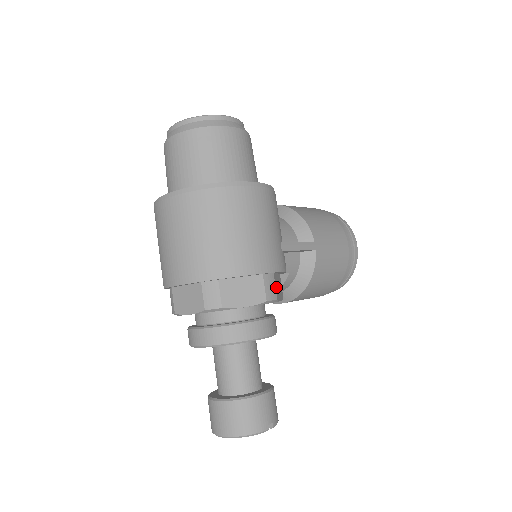
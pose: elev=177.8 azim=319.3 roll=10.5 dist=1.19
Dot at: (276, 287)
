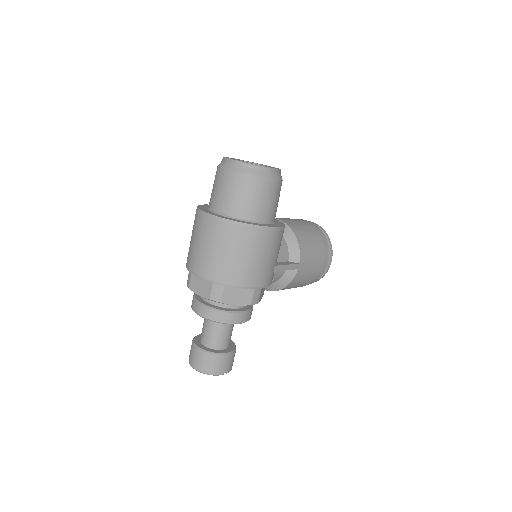
Dot at: (260, 295)
